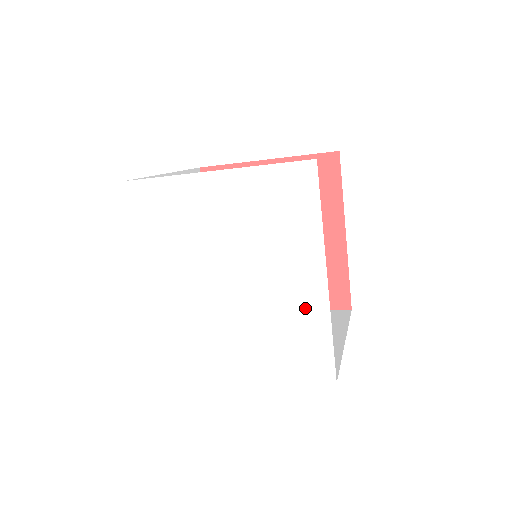
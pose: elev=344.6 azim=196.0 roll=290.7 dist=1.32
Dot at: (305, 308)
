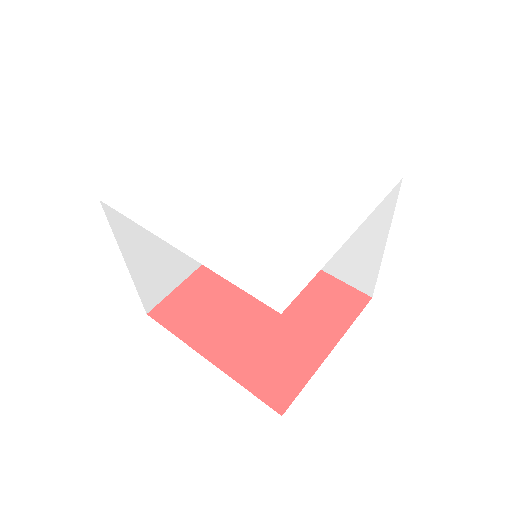
Dot at: (320, 161)
